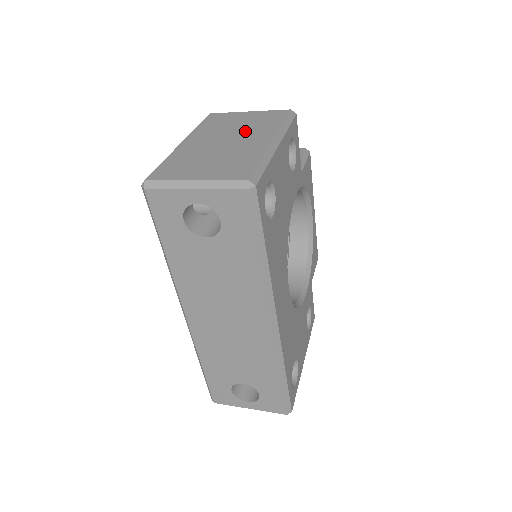
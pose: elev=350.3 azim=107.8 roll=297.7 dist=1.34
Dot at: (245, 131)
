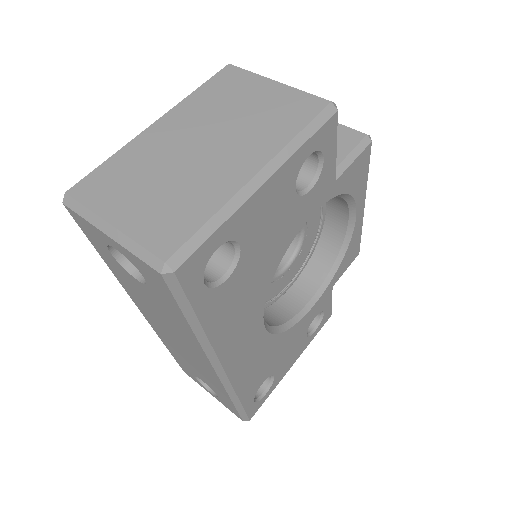
Dot at: (239, 132)
